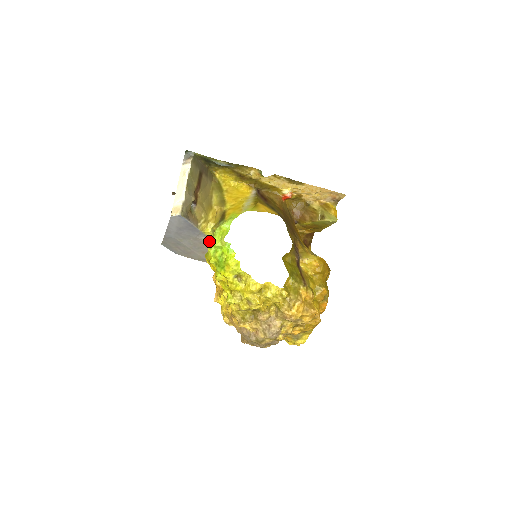
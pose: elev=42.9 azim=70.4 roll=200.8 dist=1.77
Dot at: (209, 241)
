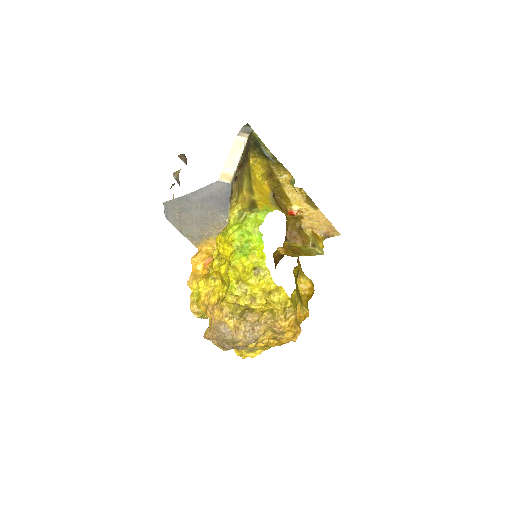
Dot at: (230, 222)
